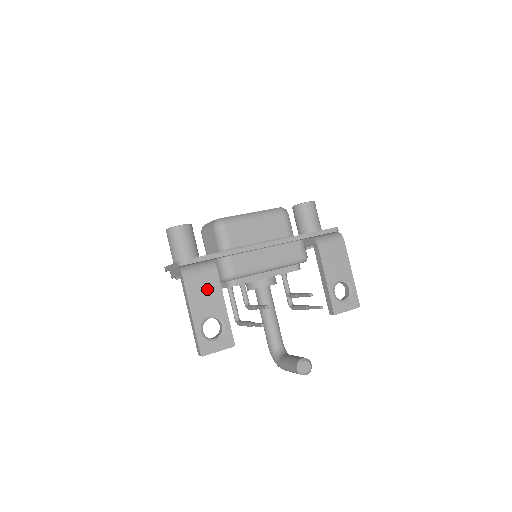
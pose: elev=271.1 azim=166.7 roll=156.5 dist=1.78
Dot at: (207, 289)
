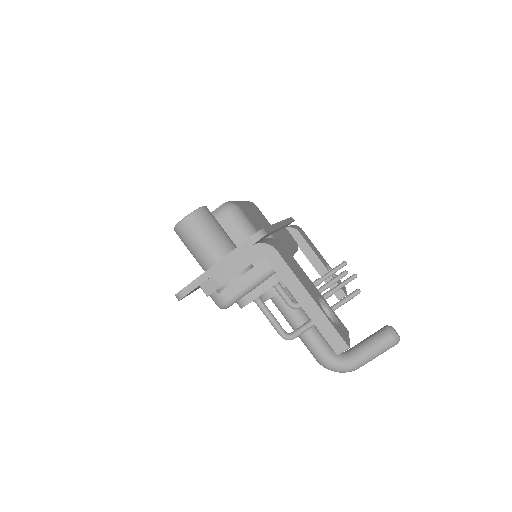
Dot at: (295, 265)
